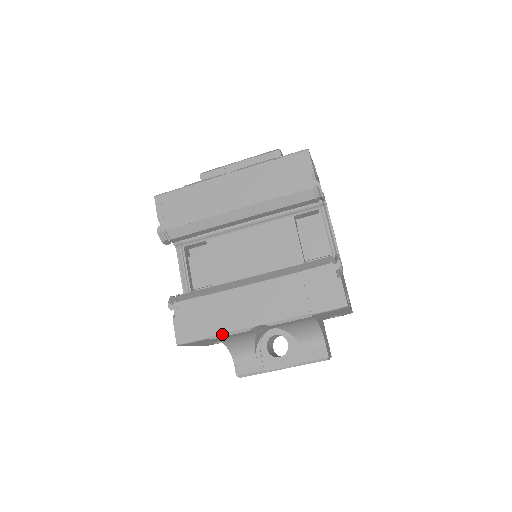
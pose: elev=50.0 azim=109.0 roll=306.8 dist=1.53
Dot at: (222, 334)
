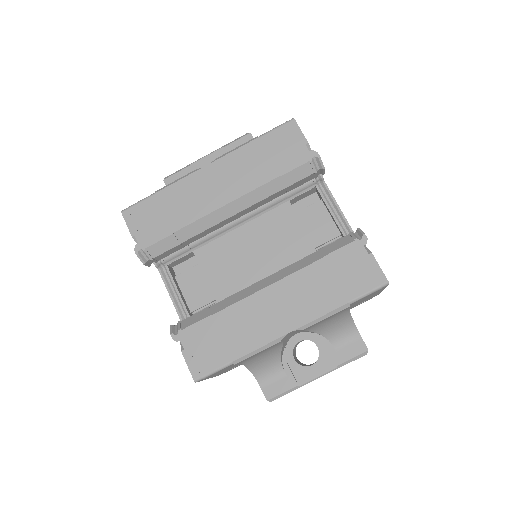
Dot at: (248, 354)
